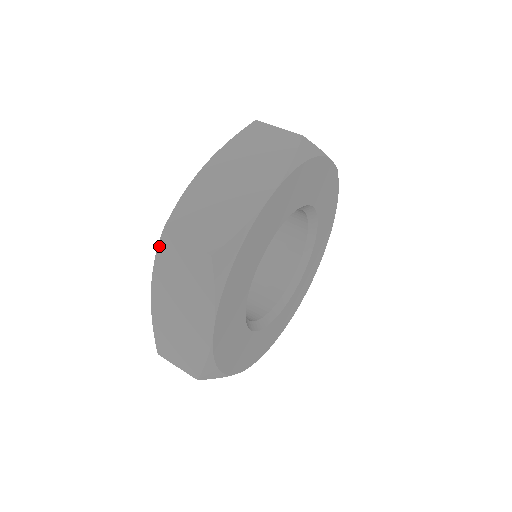
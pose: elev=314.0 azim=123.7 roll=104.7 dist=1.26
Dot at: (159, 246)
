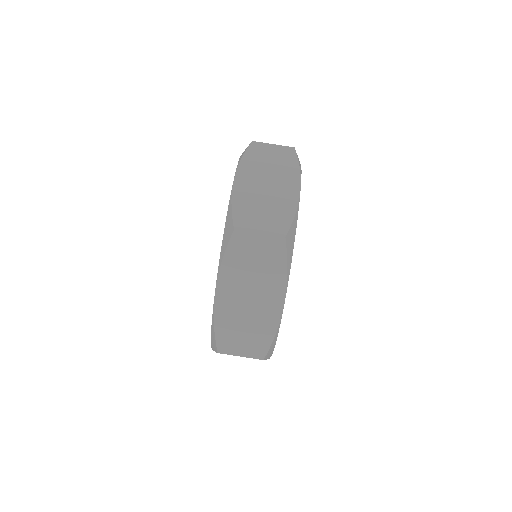
Dot at: occluded
